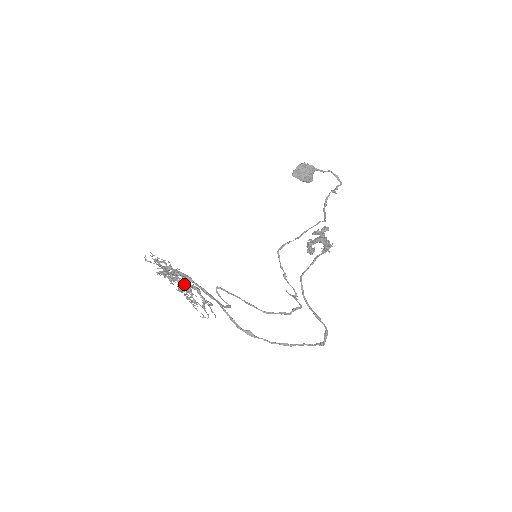
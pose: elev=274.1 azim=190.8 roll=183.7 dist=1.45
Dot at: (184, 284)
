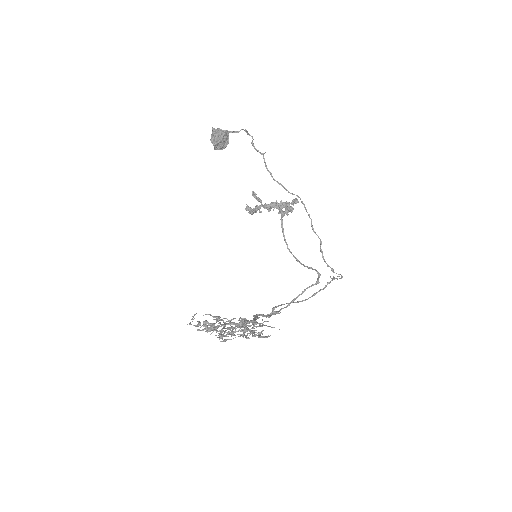
Dot at: (241, 327)
